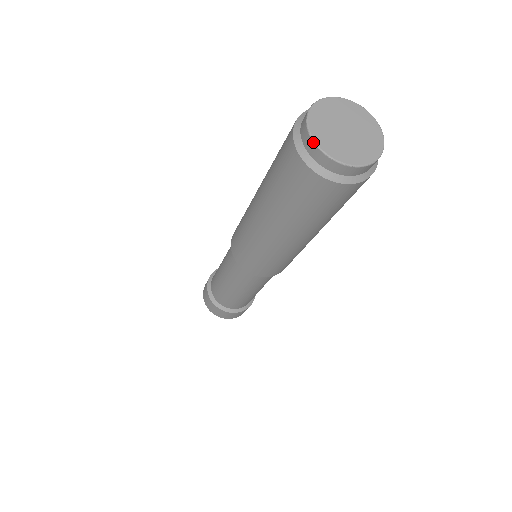
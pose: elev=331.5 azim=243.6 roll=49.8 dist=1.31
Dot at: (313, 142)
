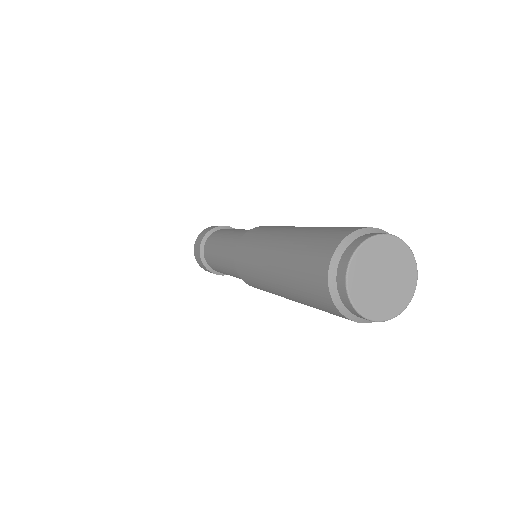
Dot at: (347, 295)
